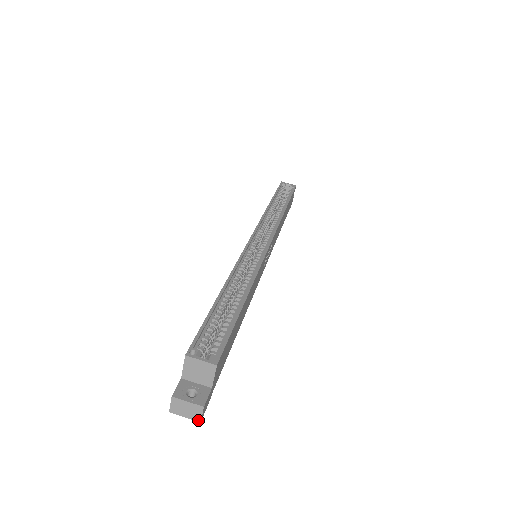
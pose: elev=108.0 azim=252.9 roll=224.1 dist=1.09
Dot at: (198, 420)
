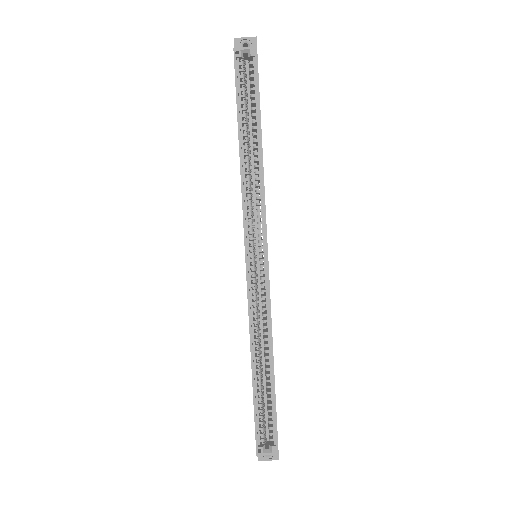
Dot at: occluded
